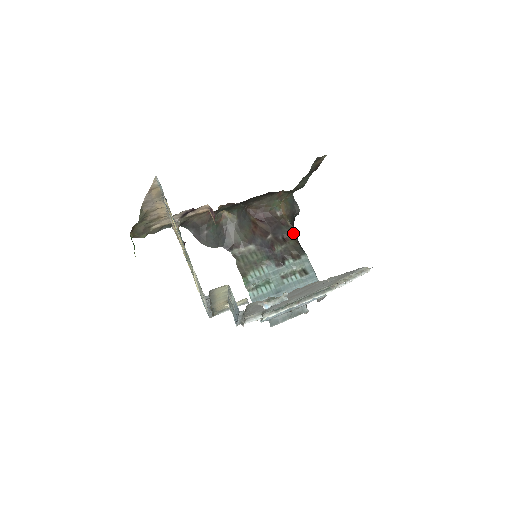
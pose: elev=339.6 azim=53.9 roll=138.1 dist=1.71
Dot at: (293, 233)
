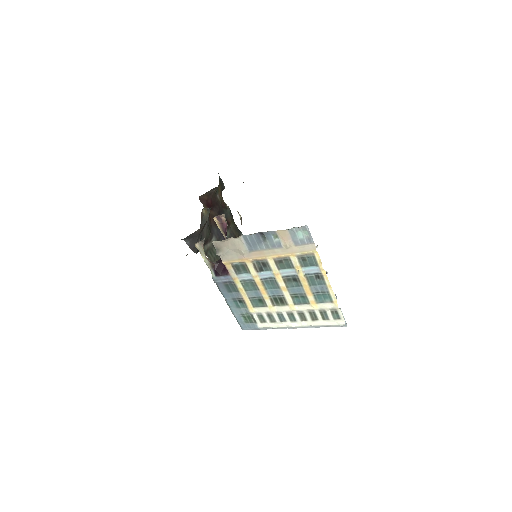
Dot at: (232, 215)
